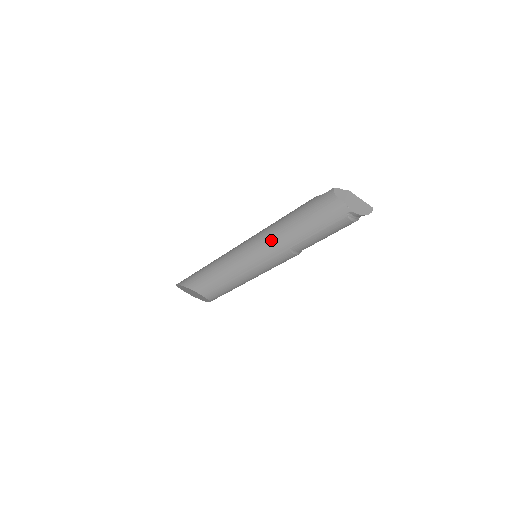
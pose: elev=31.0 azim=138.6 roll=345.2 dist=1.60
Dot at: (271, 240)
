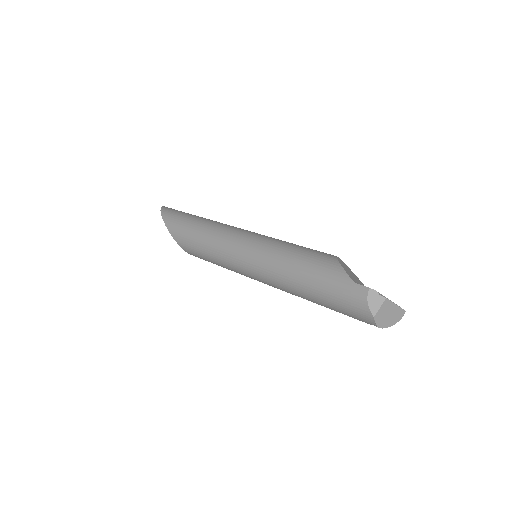
Dot at: (276, 277)
